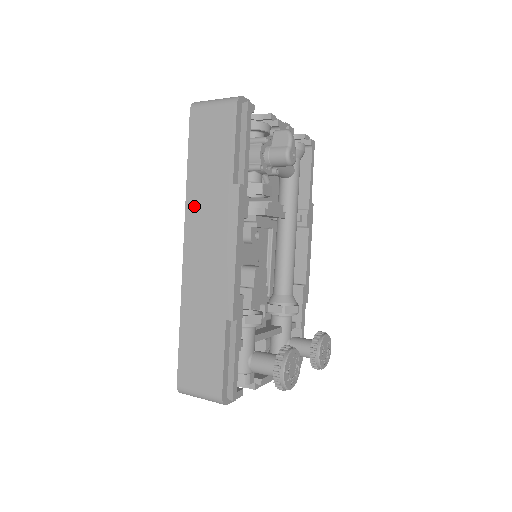
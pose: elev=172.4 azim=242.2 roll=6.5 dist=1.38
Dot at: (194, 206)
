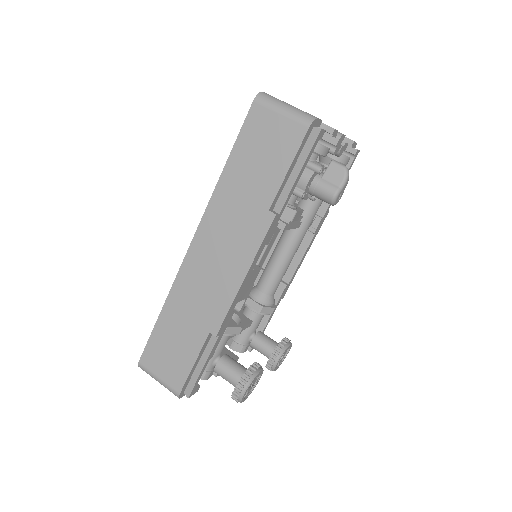
Dot at: (218, 208)
